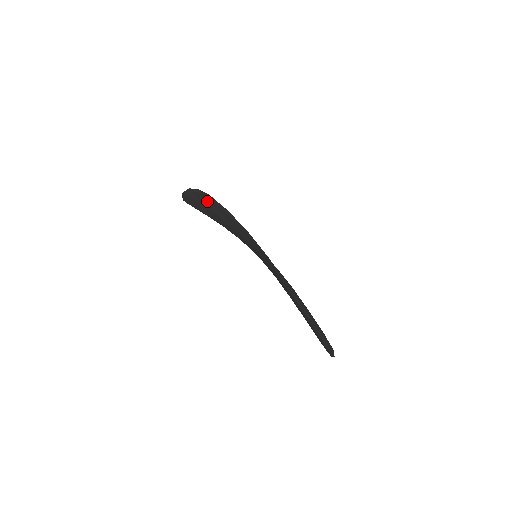
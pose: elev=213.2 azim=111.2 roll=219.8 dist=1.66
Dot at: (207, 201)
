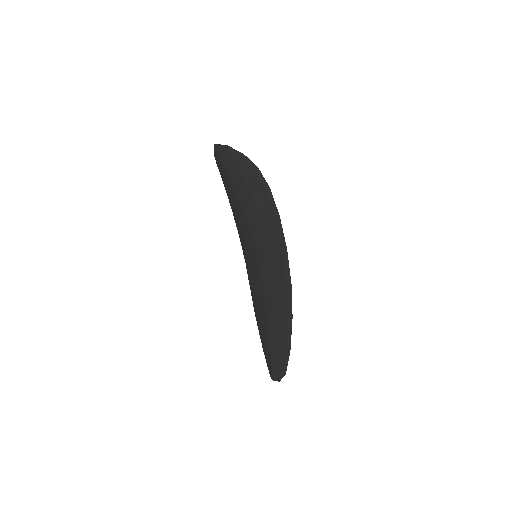
Dot at: (257, 185)
